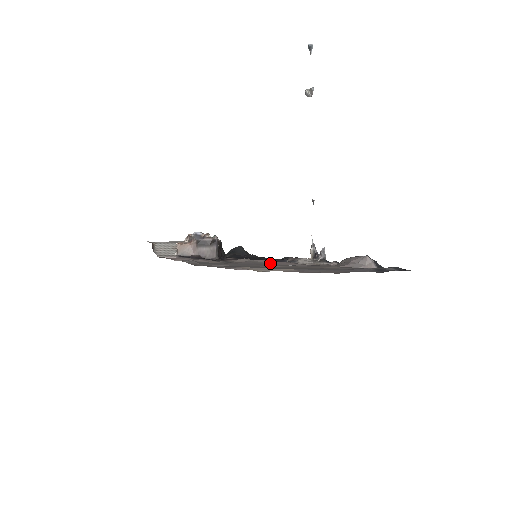
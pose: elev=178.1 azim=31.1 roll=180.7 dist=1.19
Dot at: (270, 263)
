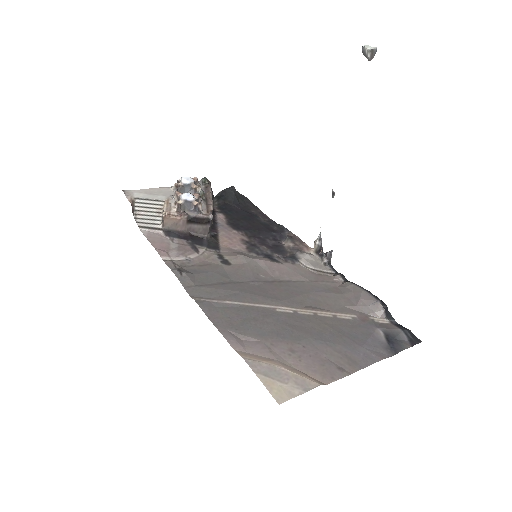
Dot at: (271, 273)
